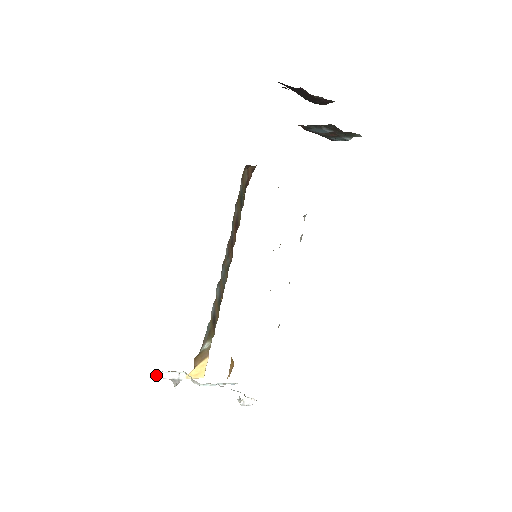
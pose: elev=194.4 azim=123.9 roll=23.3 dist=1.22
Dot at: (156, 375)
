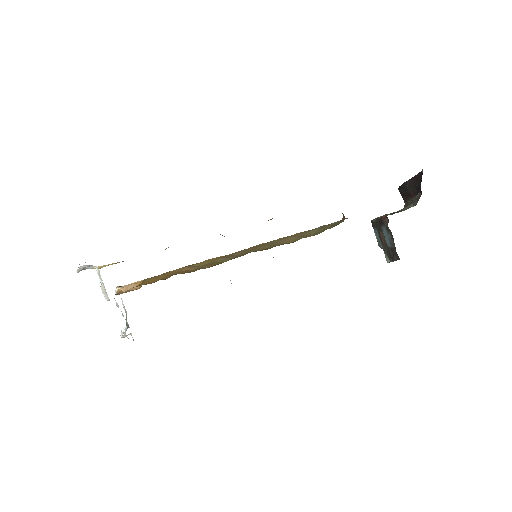
Dot at: occluded
